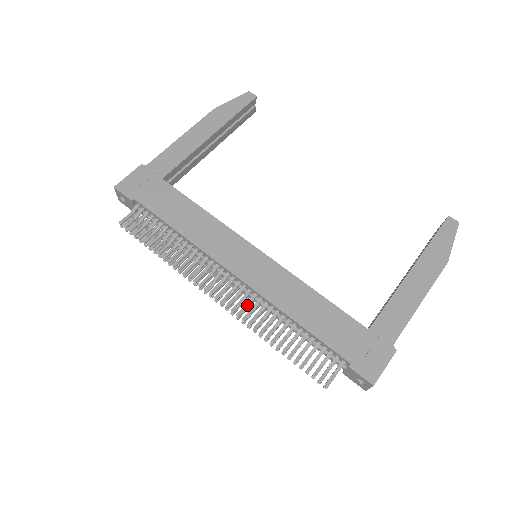
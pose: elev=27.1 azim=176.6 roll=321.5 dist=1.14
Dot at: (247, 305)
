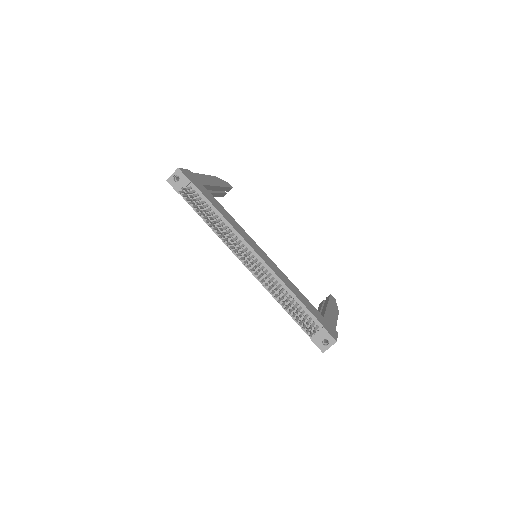
Dot at: (263, 273)
